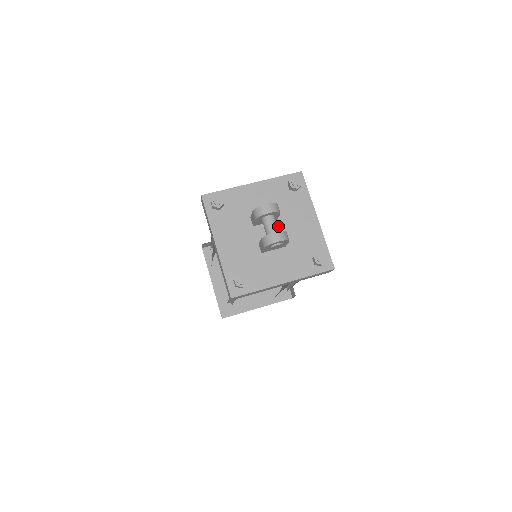
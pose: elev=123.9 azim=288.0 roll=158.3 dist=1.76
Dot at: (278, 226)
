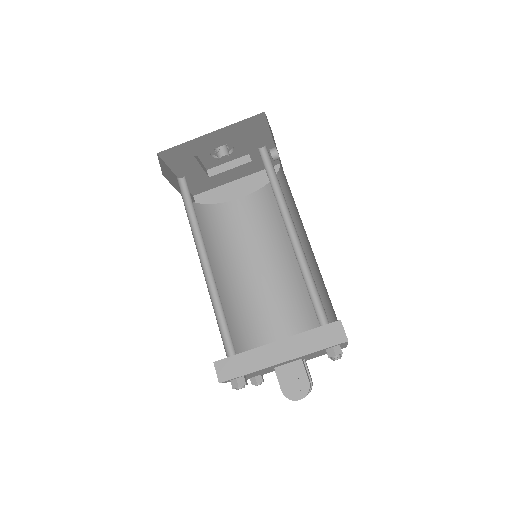
Dot at: occluded
